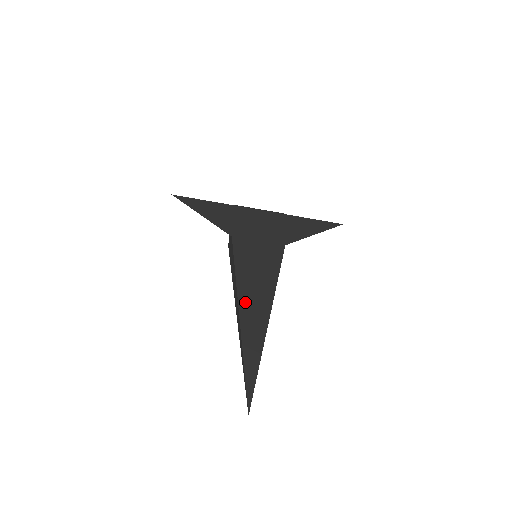
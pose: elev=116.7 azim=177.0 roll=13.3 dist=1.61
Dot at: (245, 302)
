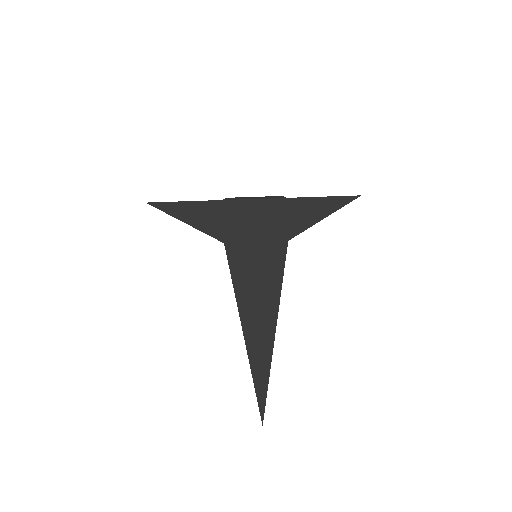
Dot at: (248, 318)
